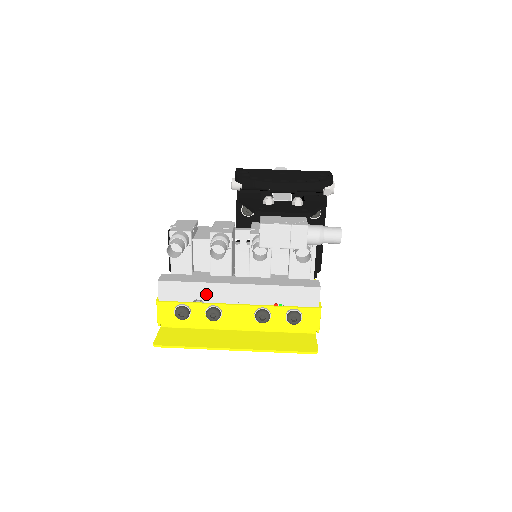
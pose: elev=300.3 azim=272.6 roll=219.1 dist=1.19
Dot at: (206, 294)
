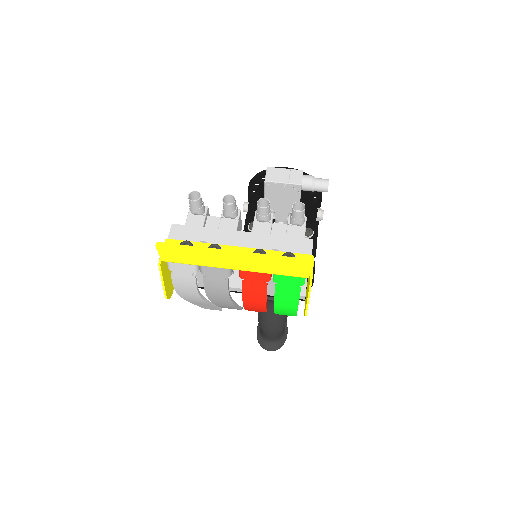
Dot at: (211, 237)
